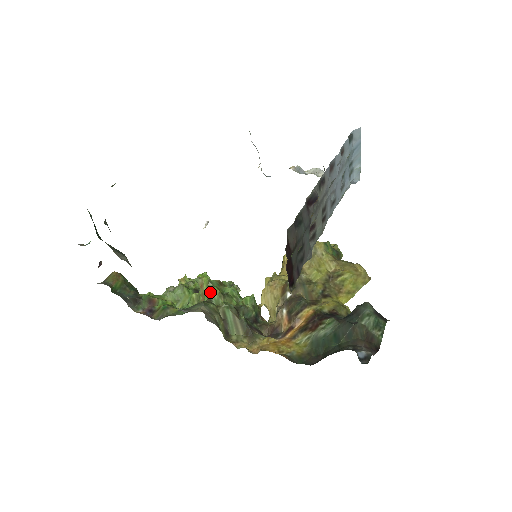
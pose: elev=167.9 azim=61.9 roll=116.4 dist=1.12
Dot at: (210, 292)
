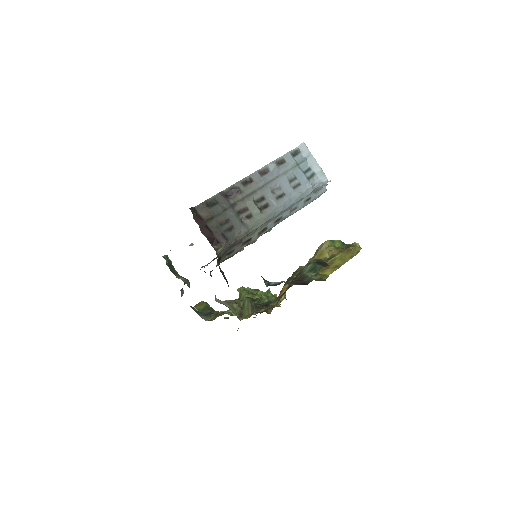
Dot at: (241, 294)
